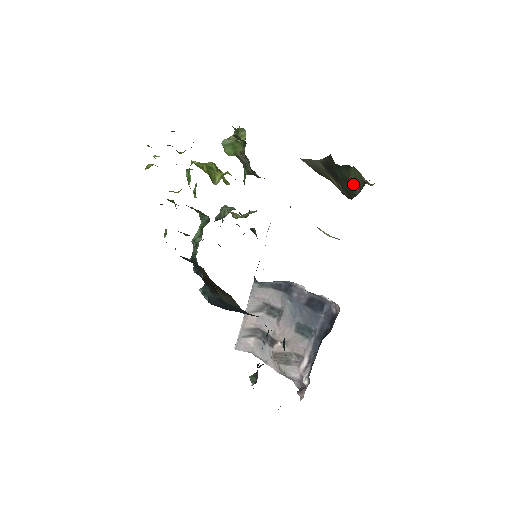
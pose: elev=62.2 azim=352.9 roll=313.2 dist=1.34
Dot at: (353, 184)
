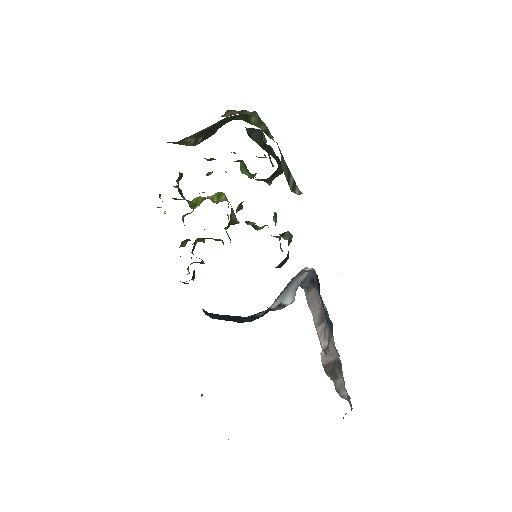
Dot at: occluded
